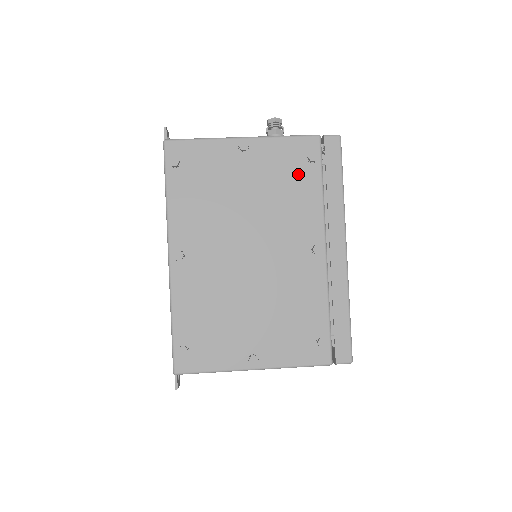
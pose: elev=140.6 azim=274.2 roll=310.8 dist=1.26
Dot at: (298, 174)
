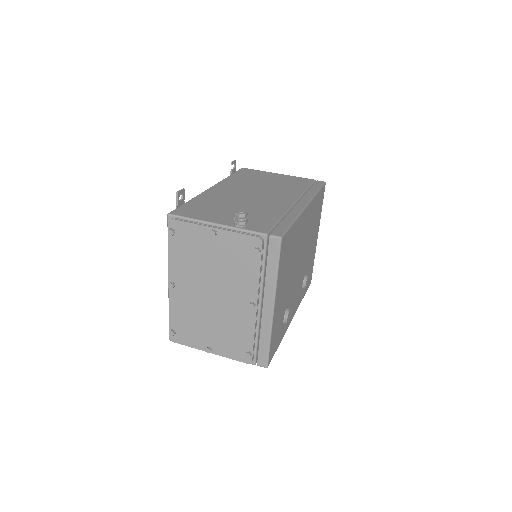
Dot at: (246, 258)
